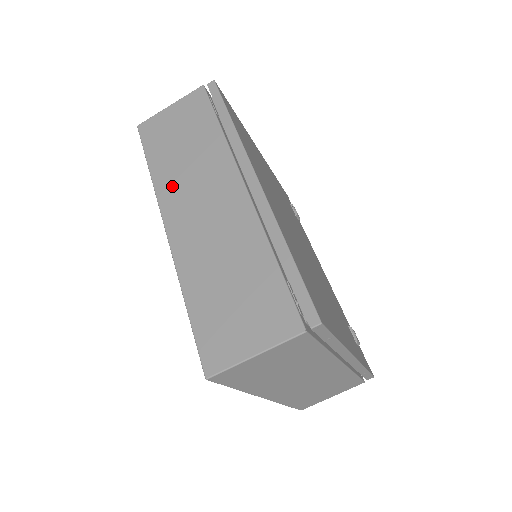
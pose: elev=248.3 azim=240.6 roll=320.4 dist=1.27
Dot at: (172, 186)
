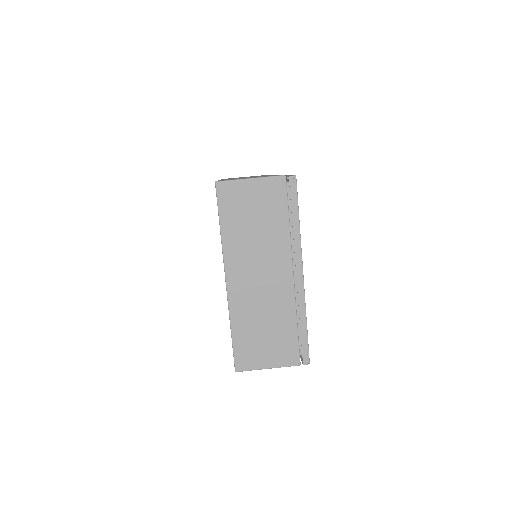
Dot at: occluded
